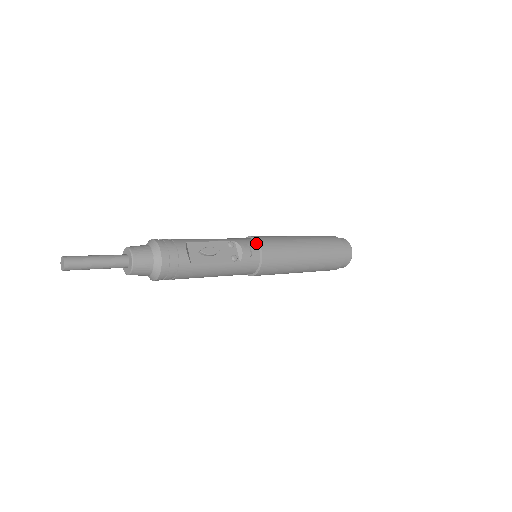
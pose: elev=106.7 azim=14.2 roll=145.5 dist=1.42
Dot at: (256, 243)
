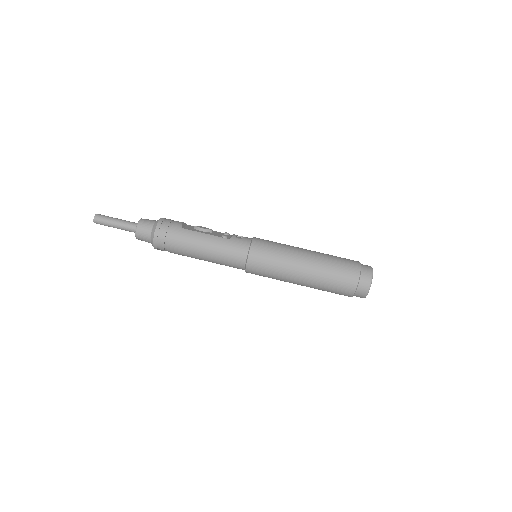
Dot at: occluded
